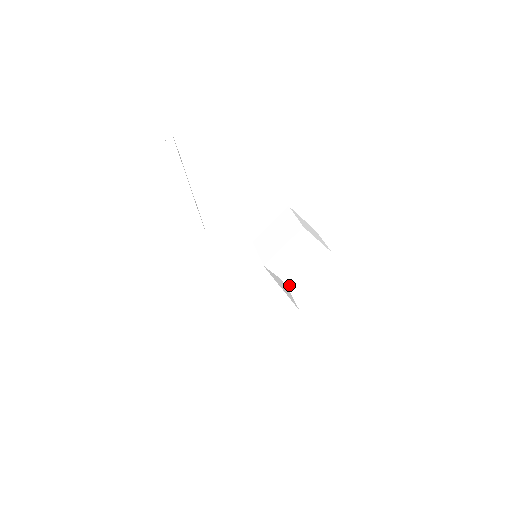
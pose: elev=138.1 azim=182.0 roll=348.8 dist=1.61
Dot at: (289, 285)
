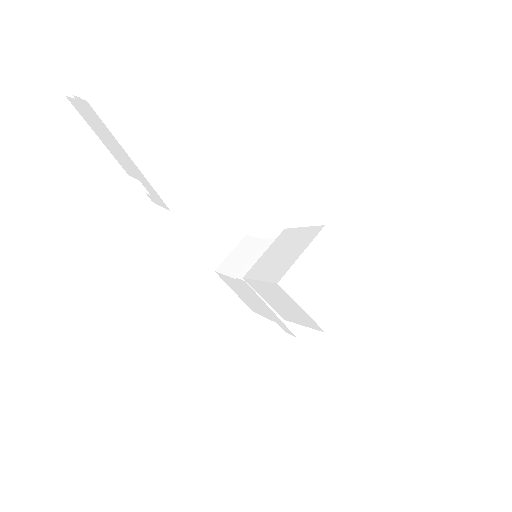
Dot at: (278, 313)
